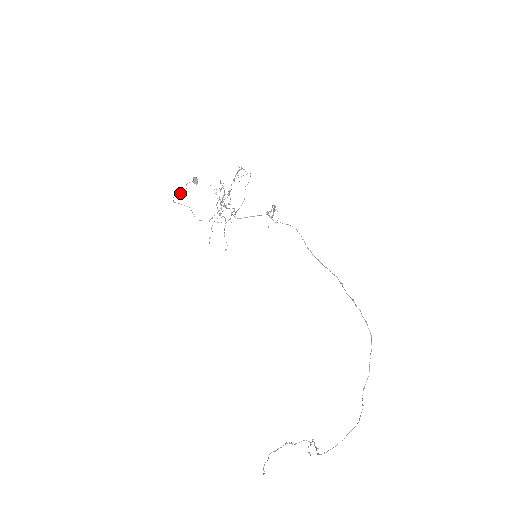
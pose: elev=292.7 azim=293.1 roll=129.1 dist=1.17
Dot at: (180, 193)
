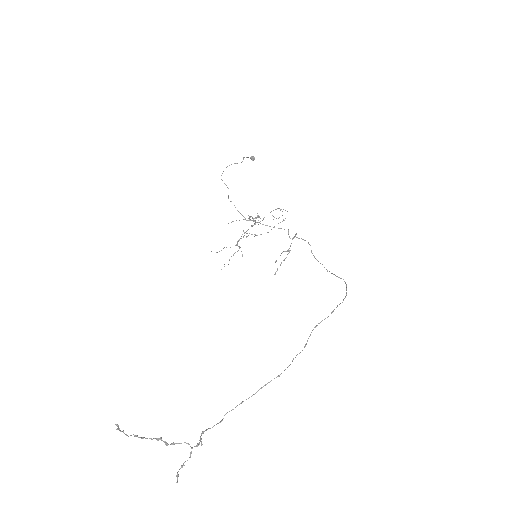
Dot at: (234, 163)
